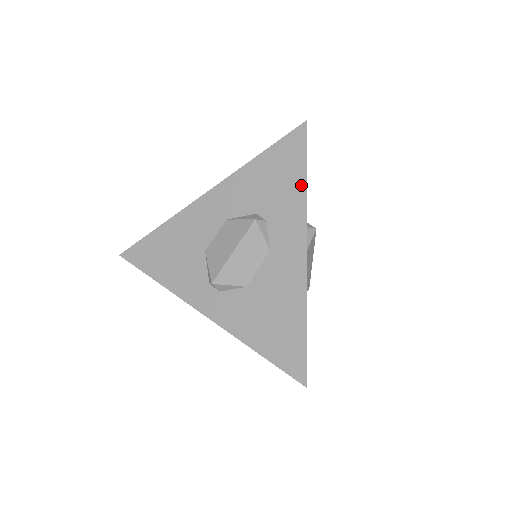
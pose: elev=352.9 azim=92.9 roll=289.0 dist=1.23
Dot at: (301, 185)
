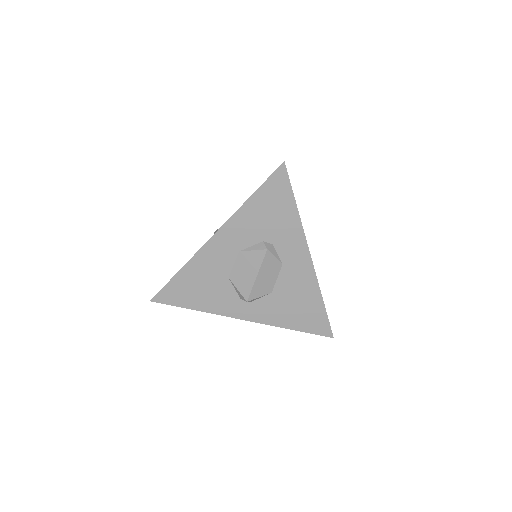
Dot at: (294, 213)
